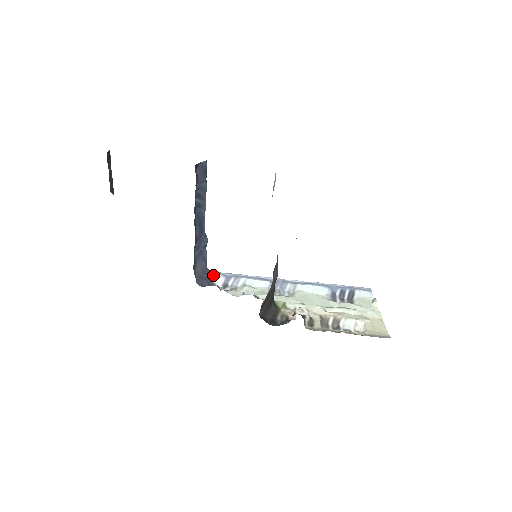
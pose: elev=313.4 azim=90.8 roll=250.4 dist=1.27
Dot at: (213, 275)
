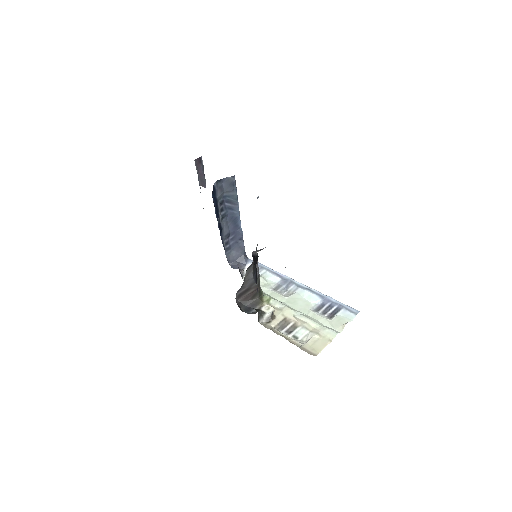
Dot at: (247, 261)
